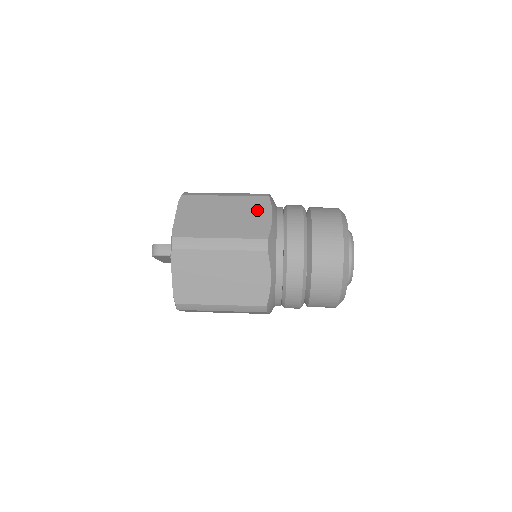
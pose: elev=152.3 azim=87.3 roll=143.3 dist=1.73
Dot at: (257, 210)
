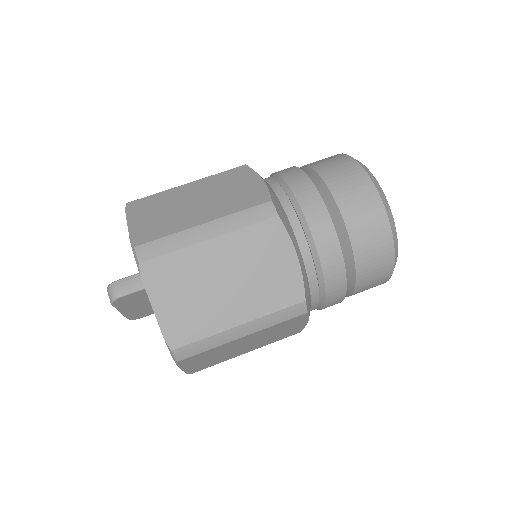
Dot at: (238, 181)
